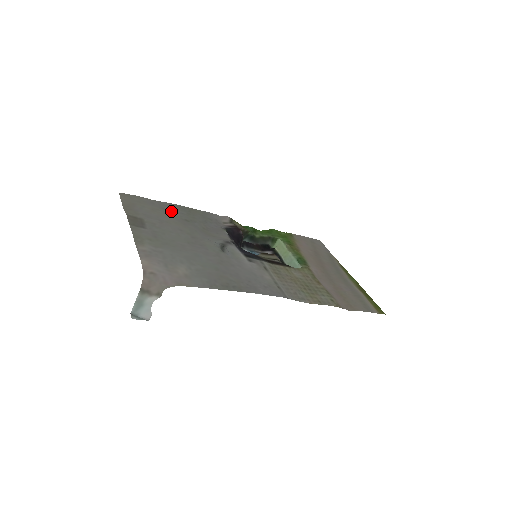
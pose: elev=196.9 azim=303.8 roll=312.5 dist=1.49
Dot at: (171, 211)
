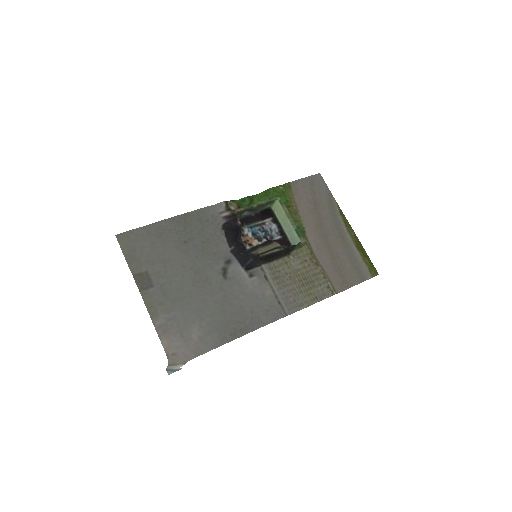
Dot at: (168, 235)
